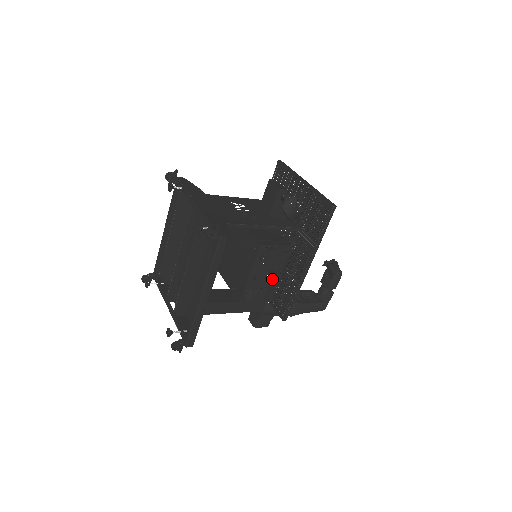
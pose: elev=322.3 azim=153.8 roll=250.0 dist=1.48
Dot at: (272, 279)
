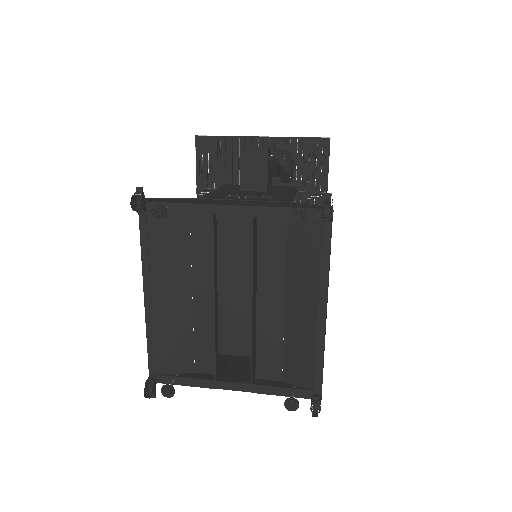
Dot at: occluded
